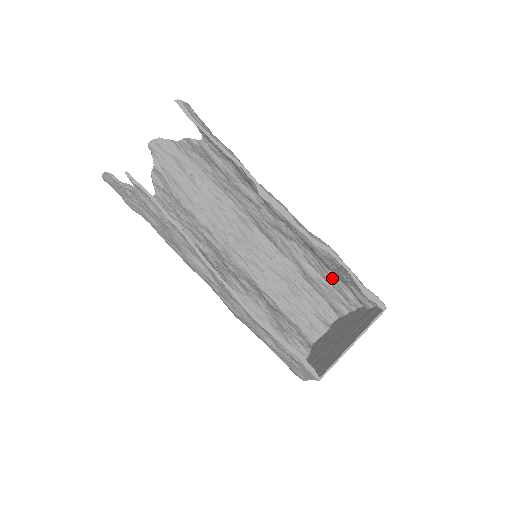
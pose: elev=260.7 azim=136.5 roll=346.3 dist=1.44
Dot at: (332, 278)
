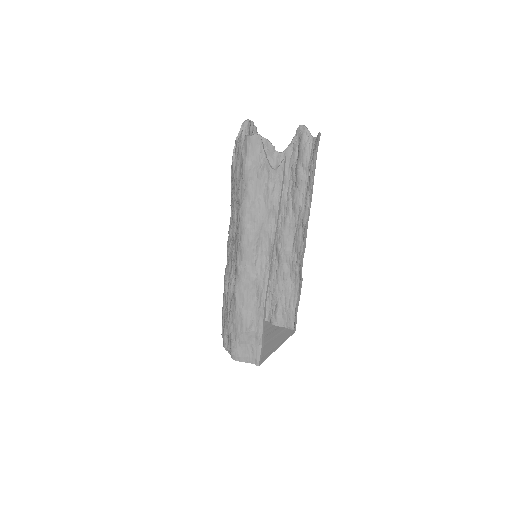
Dot at: occluded
